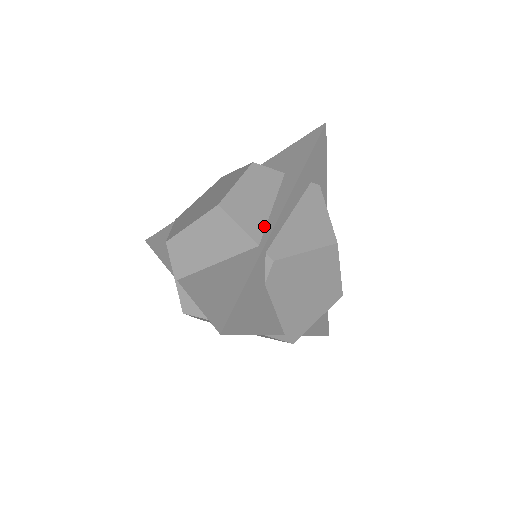
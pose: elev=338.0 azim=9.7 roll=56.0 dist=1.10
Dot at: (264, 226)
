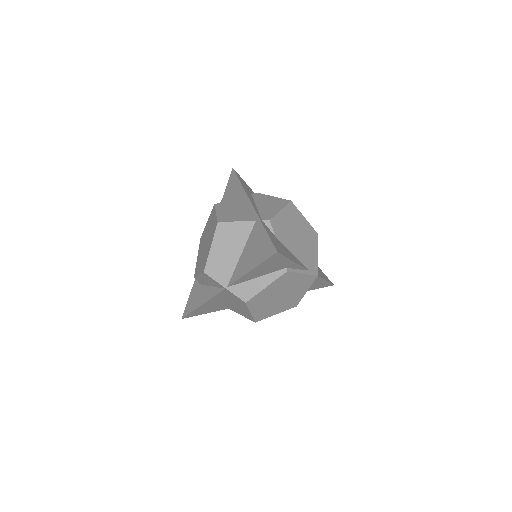
Dot at: (249, 215)
